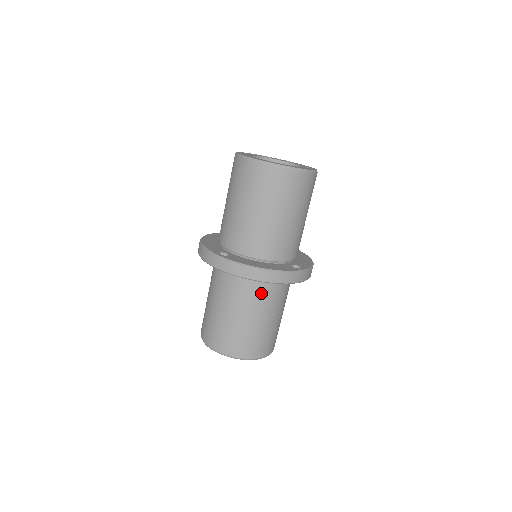
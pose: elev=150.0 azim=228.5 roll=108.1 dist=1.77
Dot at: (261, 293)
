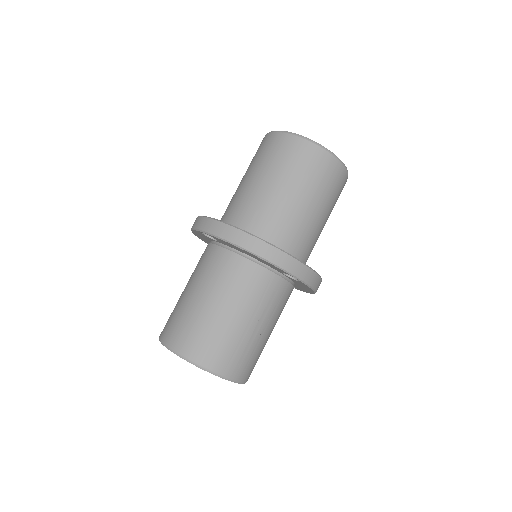
Dot at: (247, 280)
